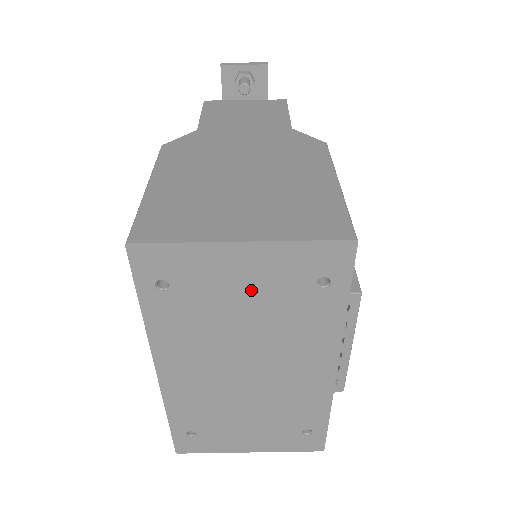
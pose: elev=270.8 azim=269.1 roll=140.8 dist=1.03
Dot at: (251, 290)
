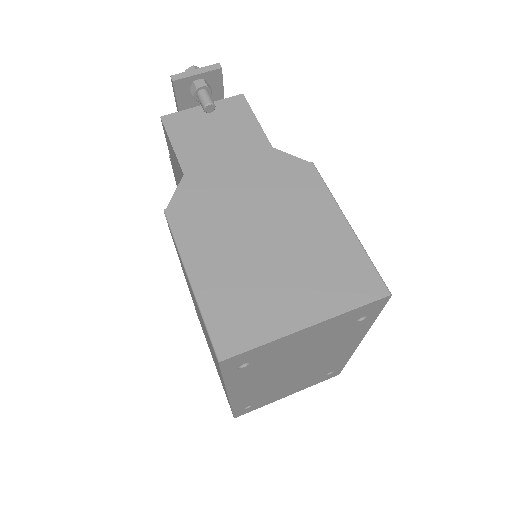
Dot at: (309, 341)
